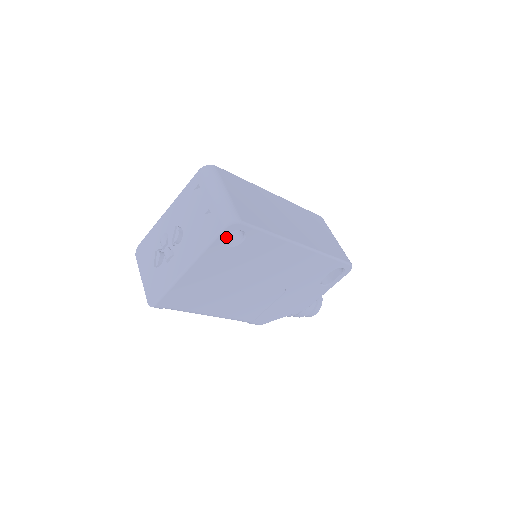
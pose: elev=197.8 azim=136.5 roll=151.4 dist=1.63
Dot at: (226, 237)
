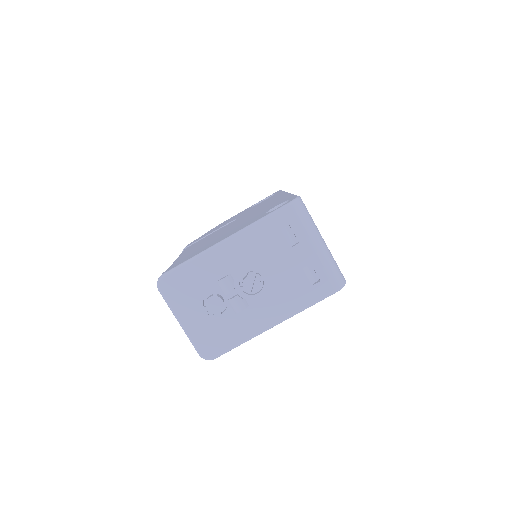
Dot at: occluded
